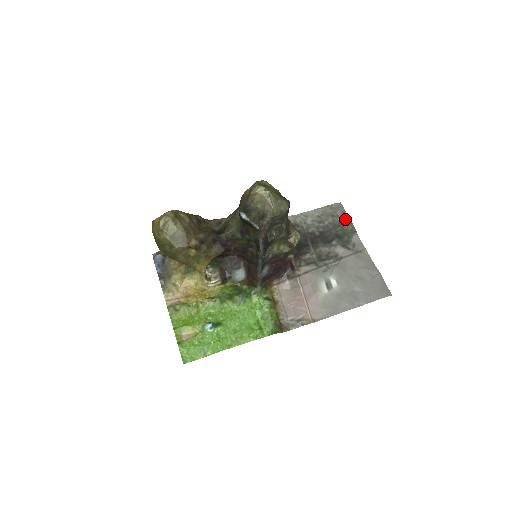
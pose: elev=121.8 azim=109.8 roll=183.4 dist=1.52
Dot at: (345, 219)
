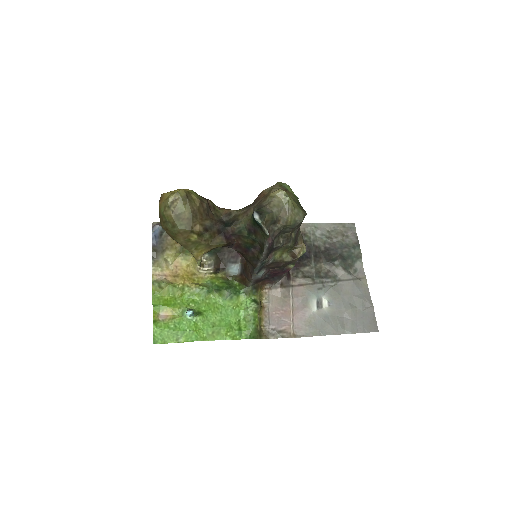
Dot at: (354, 242)
